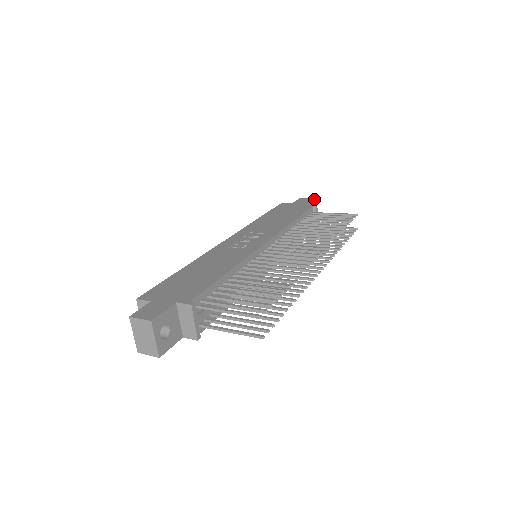
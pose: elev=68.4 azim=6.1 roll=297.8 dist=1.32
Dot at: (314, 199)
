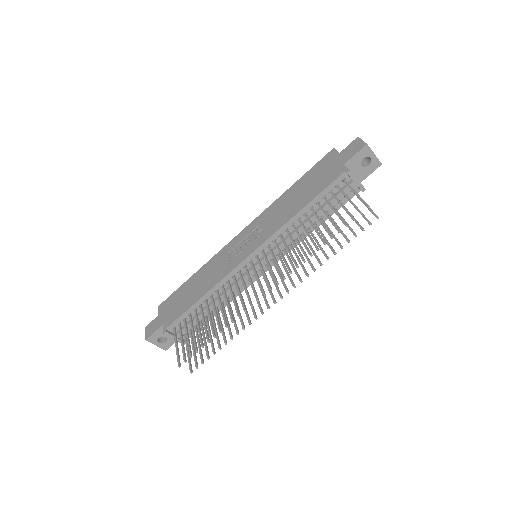
Dot at: (366, 145)
